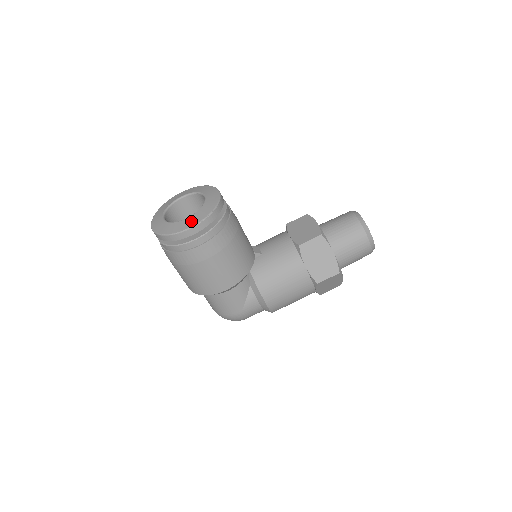
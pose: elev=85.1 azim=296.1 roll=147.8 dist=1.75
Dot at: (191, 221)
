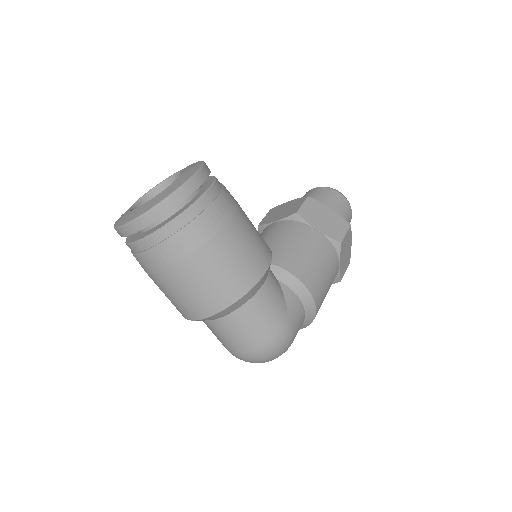
Dot at: (186, 175)
